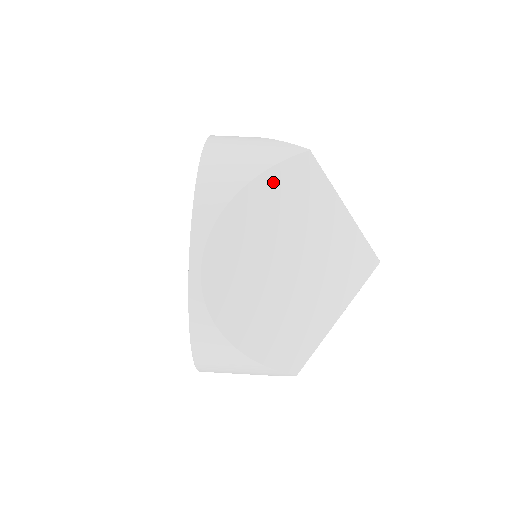
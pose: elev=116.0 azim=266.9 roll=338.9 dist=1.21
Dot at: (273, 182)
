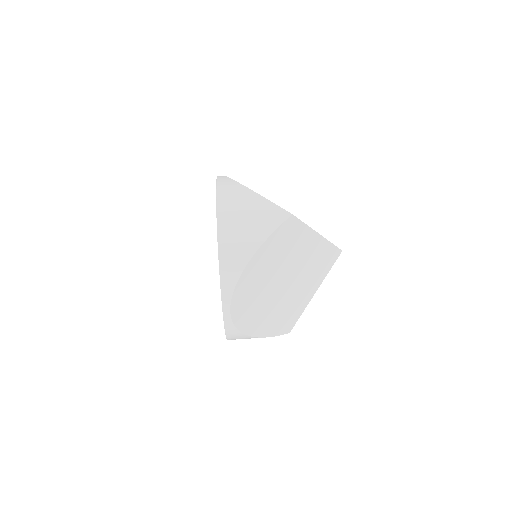
Dot at: (269, 246)
